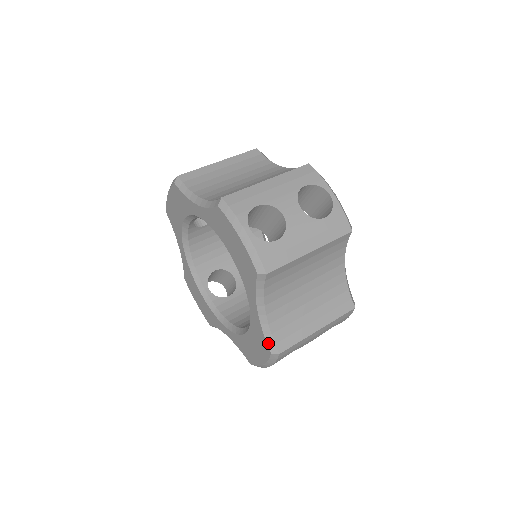
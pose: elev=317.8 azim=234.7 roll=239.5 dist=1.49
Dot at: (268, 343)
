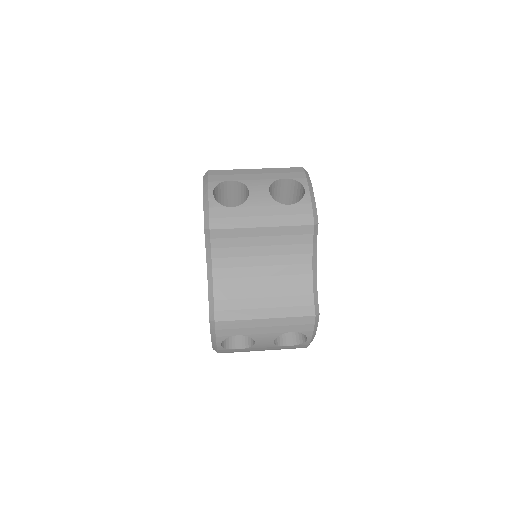
Dot at: (210, 309)
